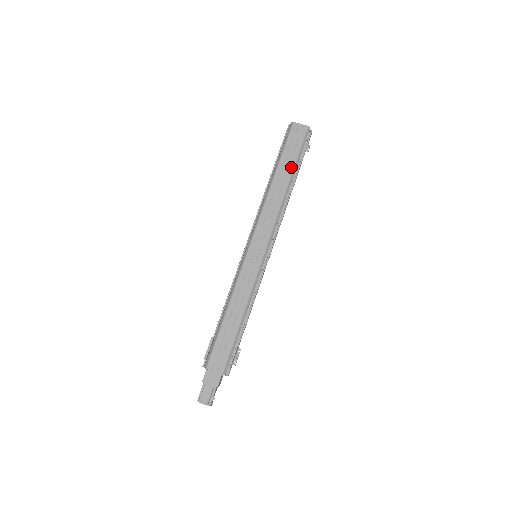
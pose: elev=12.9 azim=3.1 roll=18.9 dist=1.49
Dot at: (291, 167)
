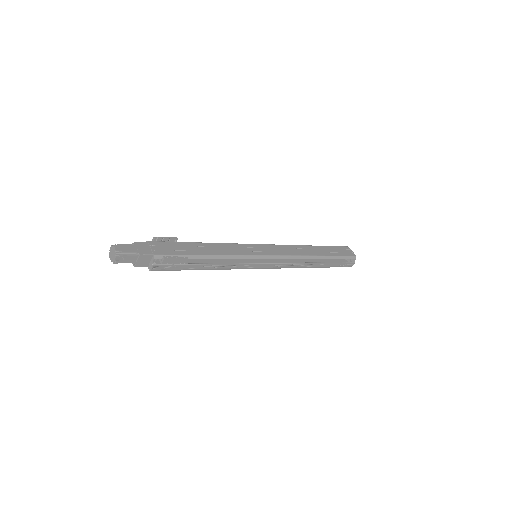
Dot at: (328, 254)
